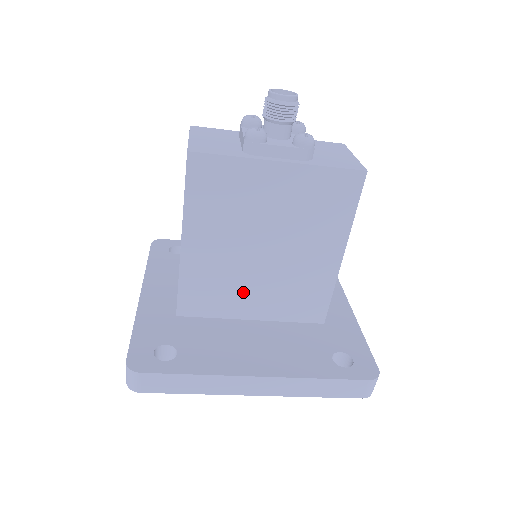
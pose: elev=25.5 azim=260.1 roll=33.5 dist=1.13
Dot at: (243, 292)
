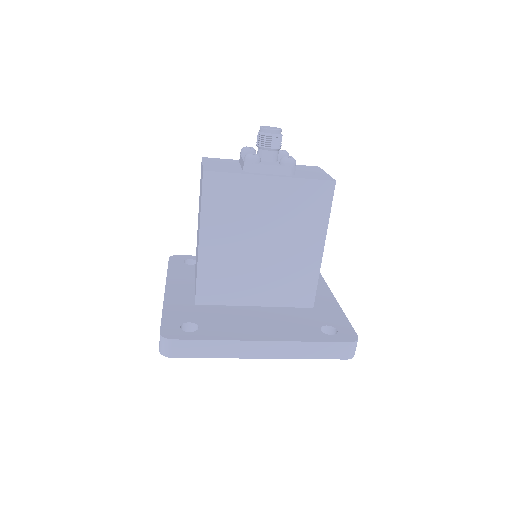
Dot at: (247, 282)
